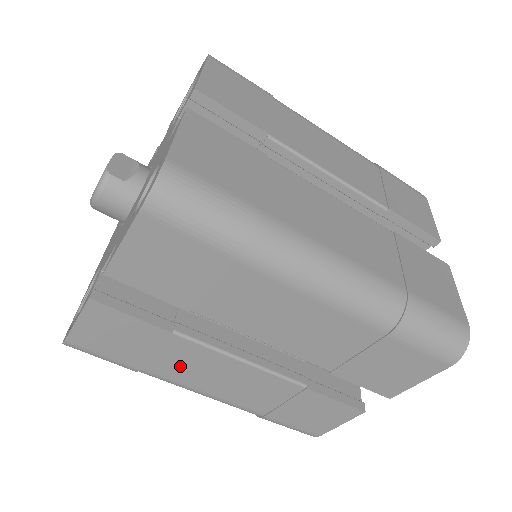
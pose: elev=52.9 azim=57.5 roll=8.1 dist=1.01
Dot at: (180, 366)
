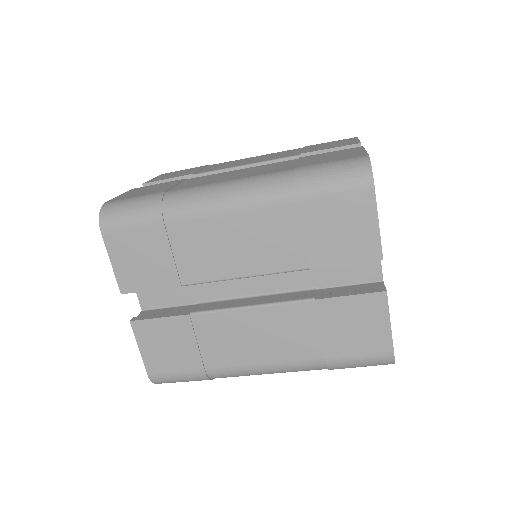
Dot at: occluded
